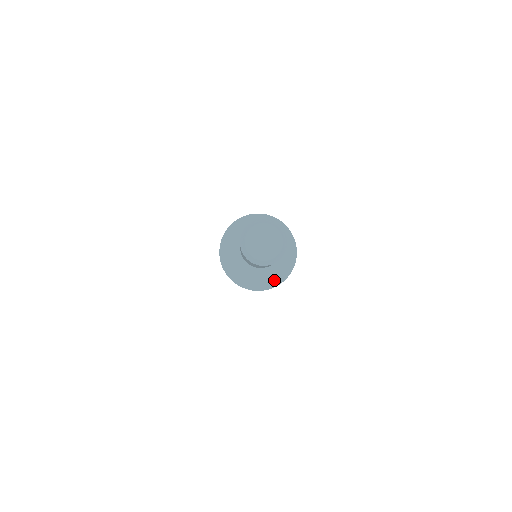
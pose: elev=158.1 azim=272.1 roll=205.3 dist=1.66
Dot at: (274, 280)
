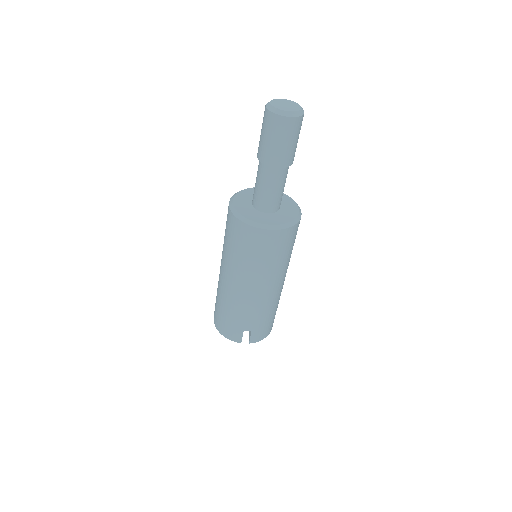
Dot at: (283, 222)
